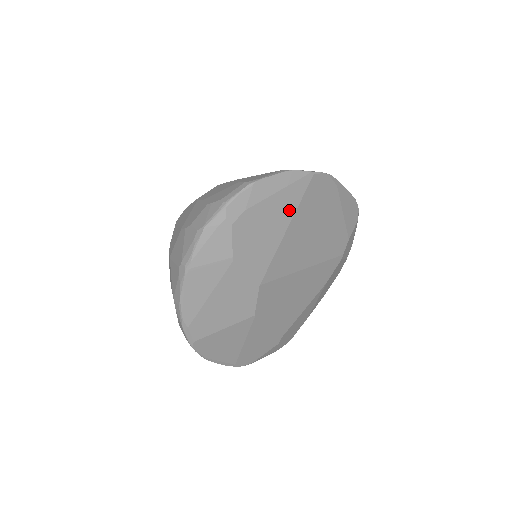
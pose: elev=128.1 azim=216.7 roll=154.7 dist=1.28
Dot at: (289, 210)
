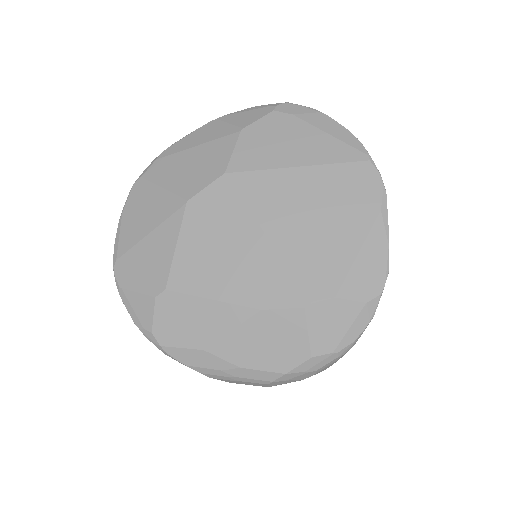
Dot at: (319, 157)
